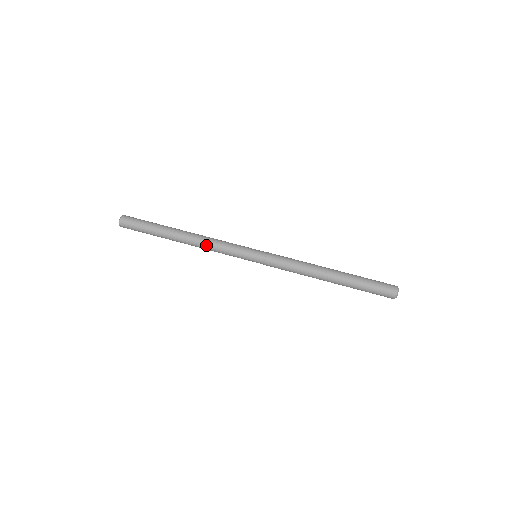
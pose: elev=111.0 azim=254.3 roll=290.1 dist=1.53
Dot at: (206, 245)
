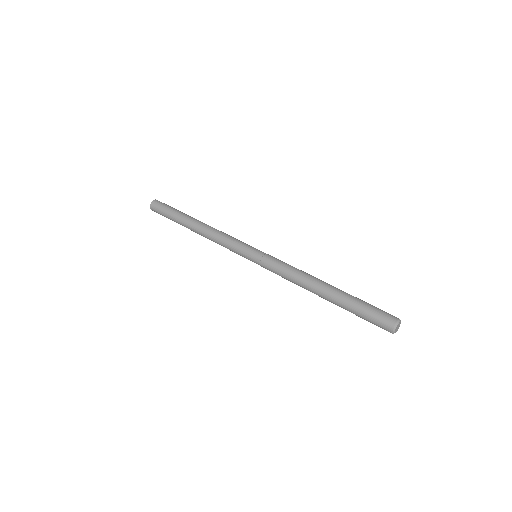
Dot at: (216, 231)
